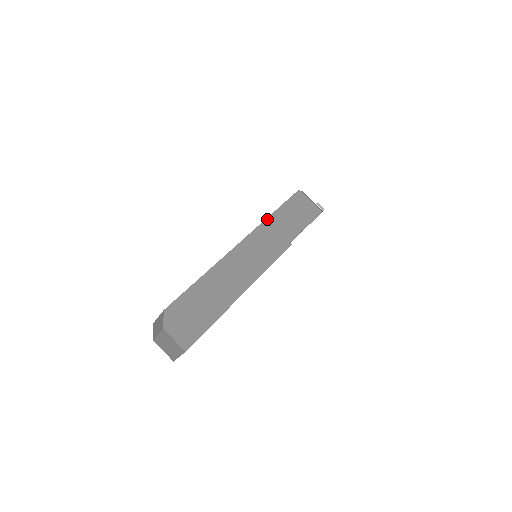
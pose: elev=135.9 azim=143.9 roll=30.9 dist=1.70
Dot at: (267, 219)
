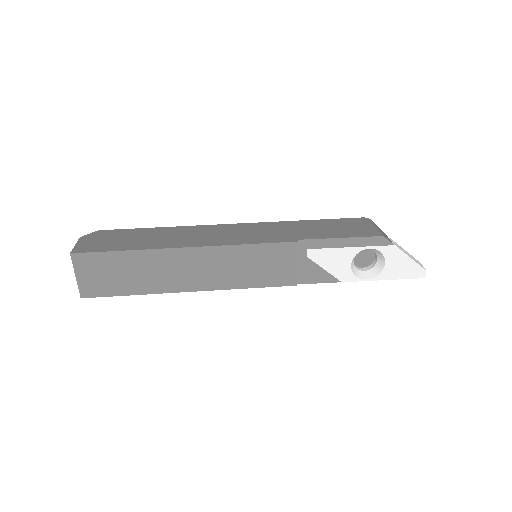
Dot at: (290, 221)
